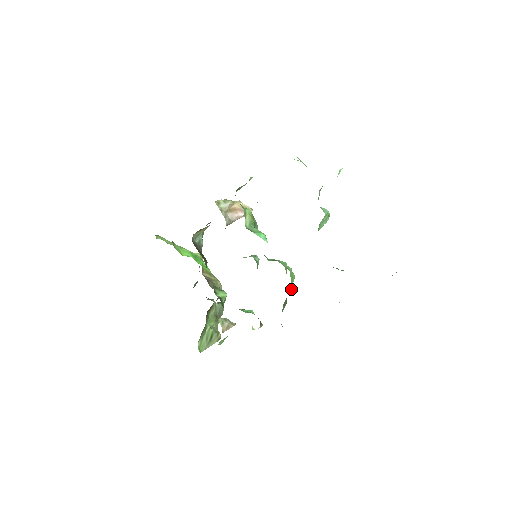
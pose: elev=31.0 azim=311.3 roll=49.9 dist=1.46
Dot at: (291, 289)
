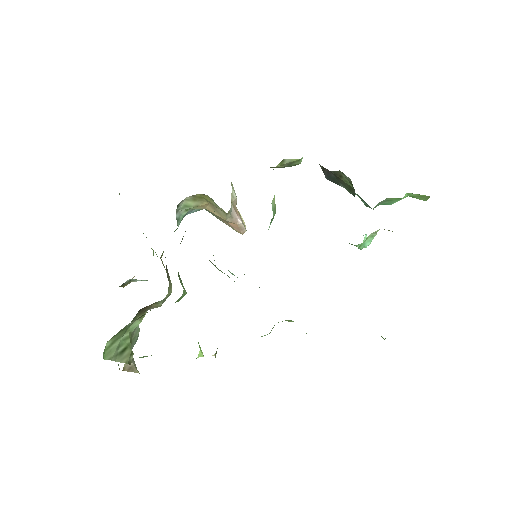
Dot at: occluded
